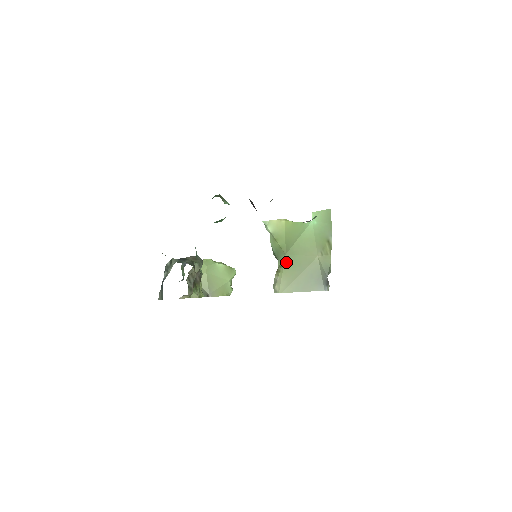
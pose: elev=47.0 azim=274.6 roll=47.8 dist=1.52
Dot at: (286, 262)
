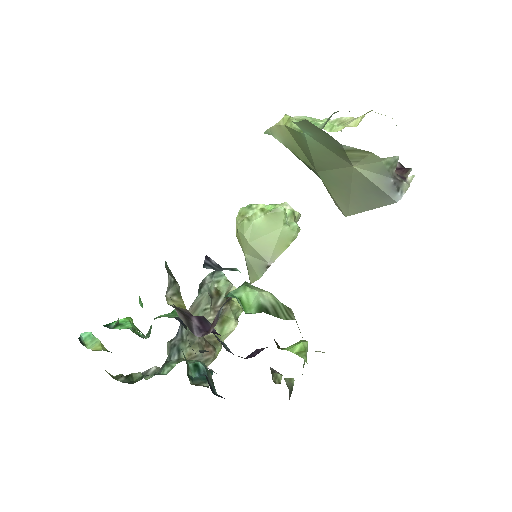
Dot at: (324, 181)
